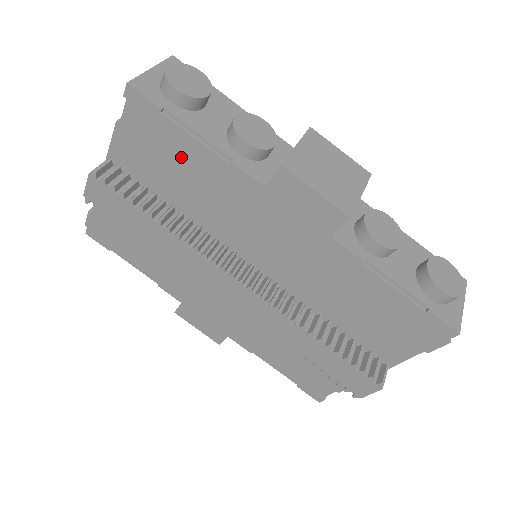
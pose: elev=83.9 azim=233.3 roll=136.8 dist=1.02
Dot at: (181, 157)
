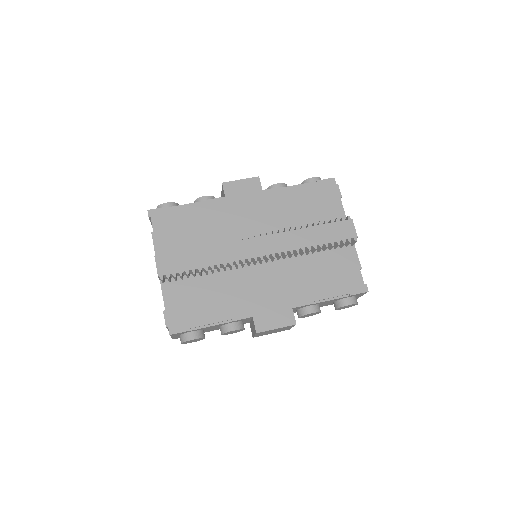
Dot at: (187, 219)
